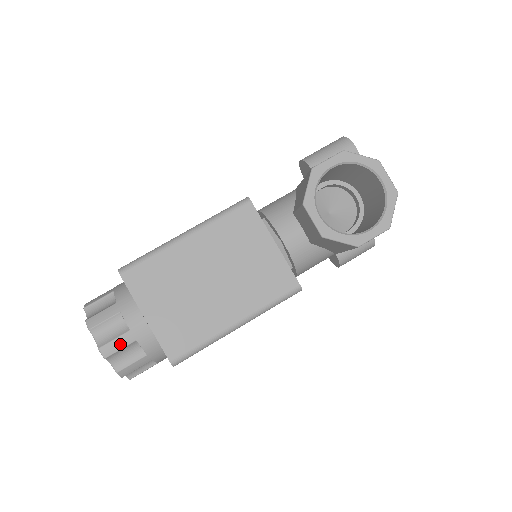
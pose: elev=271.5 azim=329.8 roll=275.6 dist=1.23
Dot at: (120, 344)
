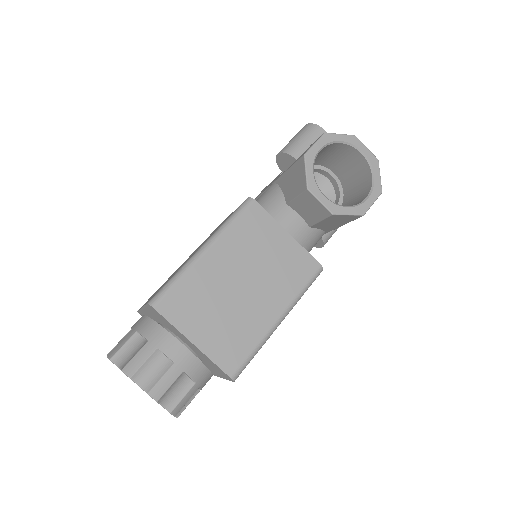
Dot at: (169, 381)
